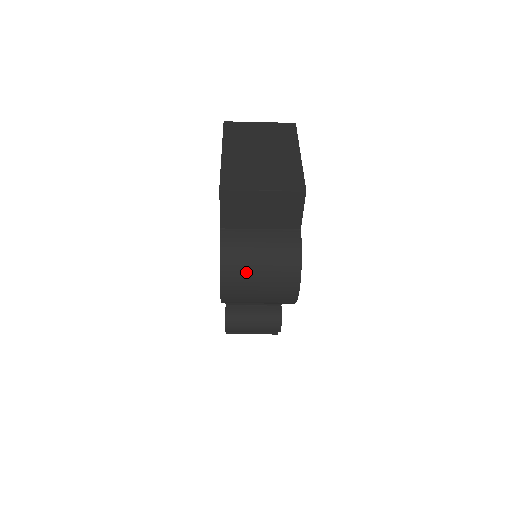
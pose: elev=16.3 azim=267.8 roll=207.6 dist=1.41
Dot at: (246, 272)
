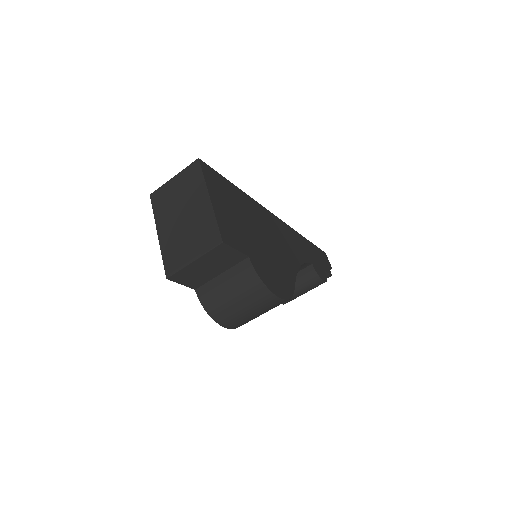
Dot at: (231, 311)
